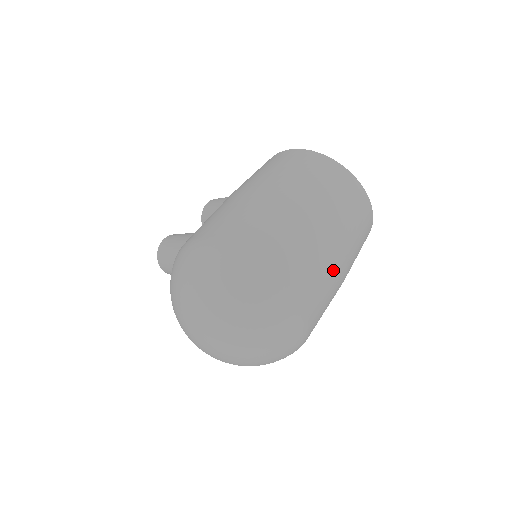
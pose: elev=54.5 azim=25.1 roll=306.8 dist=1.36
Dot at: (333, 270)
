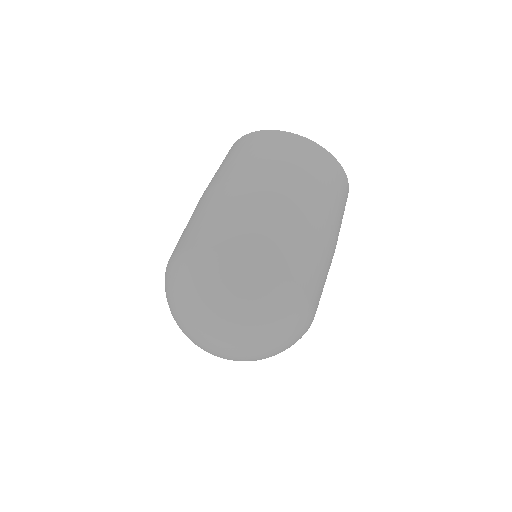
Dot at: (277, 212)
